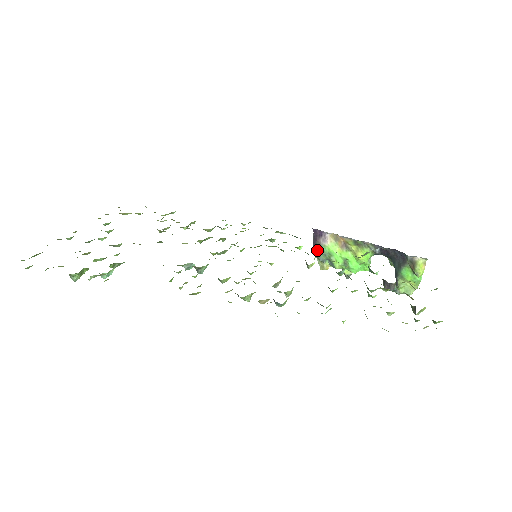
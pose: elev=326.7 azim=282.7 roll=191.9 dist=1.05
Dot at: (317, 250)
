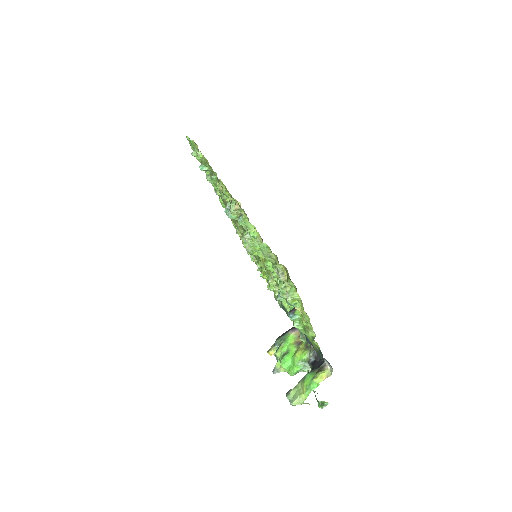
Dot at: (282, 336)
